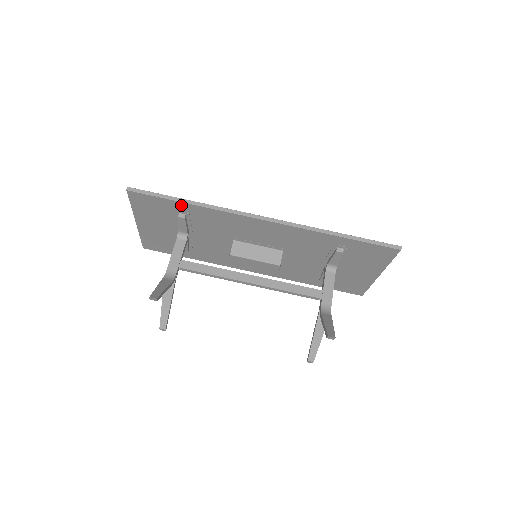
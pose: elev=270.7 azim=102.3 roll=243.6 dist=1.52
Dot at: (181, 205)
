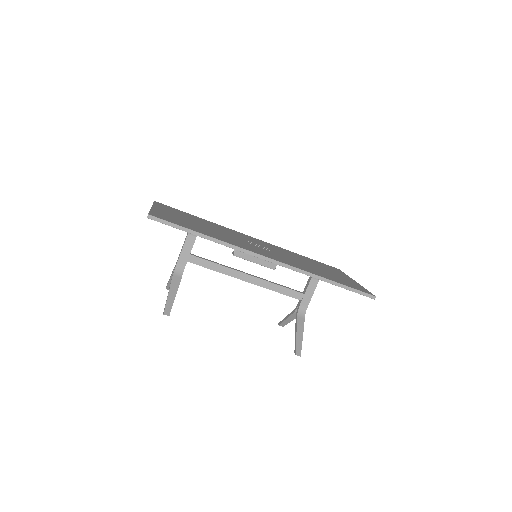
Dot at: (197, 235)
